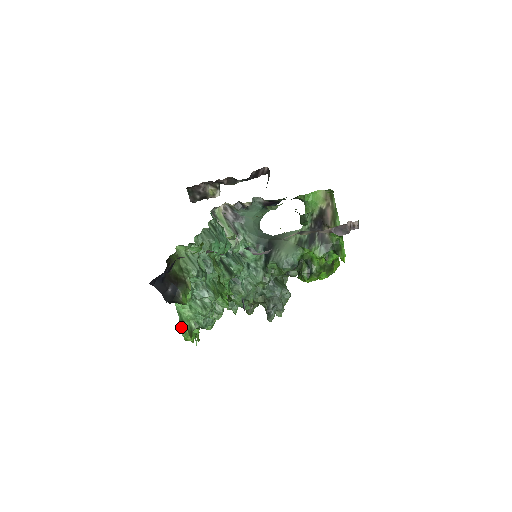
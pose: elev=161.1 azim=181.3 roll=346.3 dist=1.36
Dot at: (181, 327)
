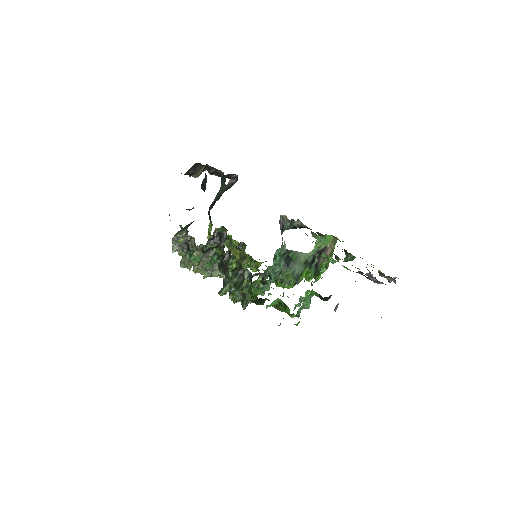
Dot at: occluded
